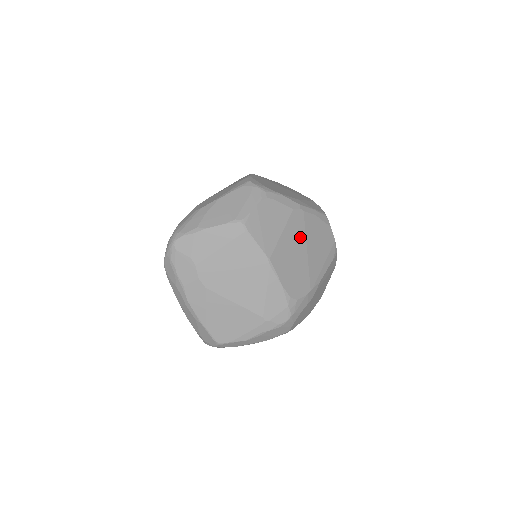
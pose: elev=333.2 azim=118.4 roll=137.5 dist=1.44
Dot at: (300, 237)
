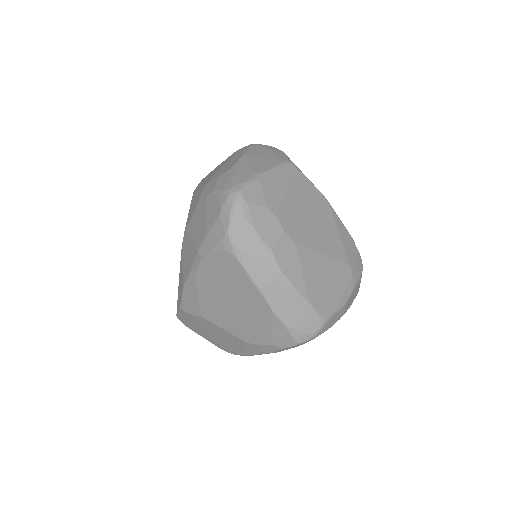
Dot at: occluded
